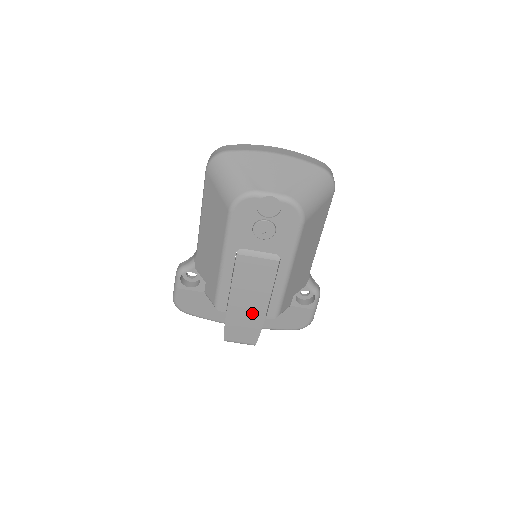
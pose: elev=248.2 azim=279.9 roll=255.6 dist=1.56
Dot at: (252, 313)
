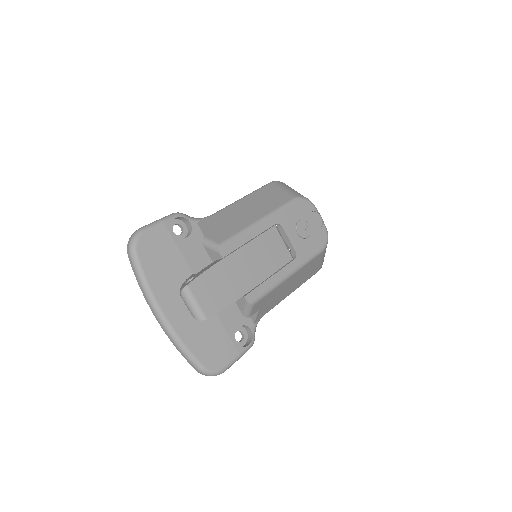
Dot at: (239, 281)
